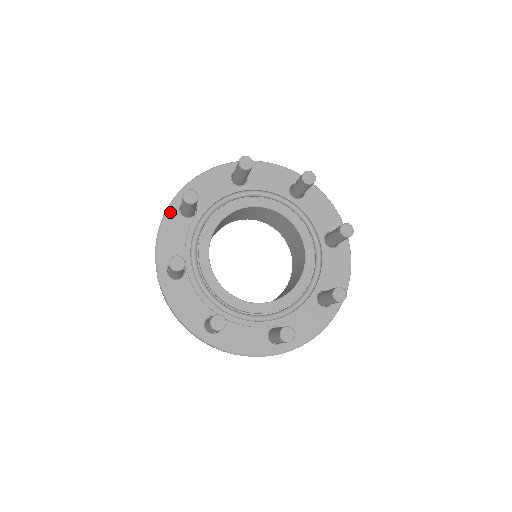
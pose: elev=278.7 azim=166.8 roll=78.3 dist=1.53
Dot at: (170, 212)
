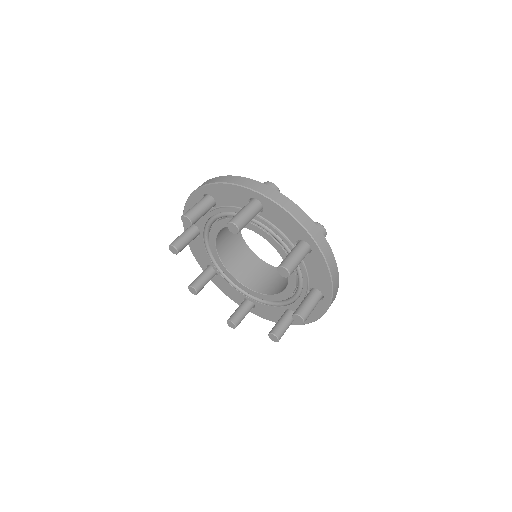
Dot at: occluded
